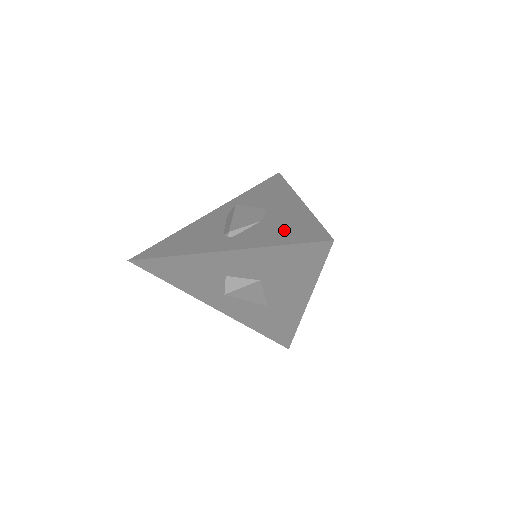
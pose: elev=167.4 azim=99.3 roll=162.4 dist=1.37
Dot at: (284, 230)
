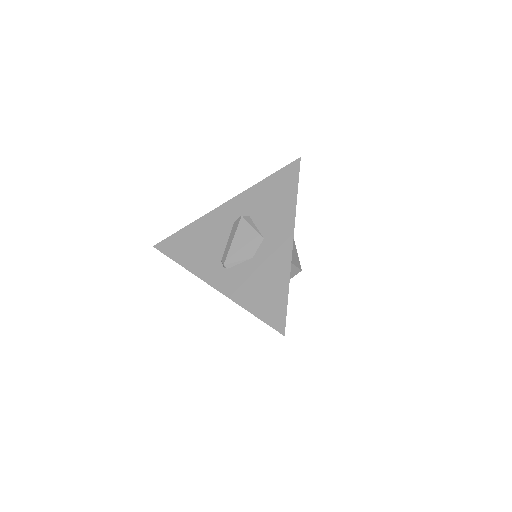
Dot at: (261, 290)
